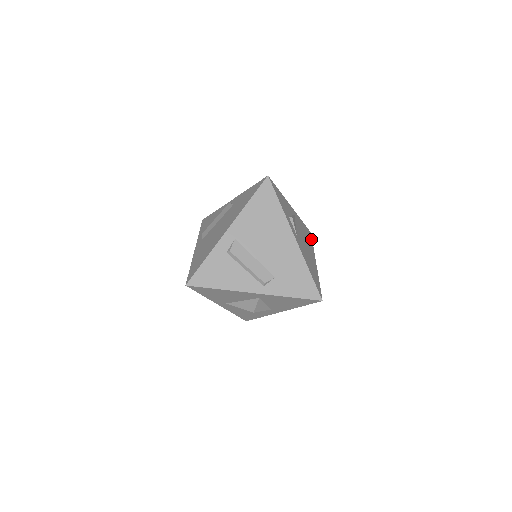
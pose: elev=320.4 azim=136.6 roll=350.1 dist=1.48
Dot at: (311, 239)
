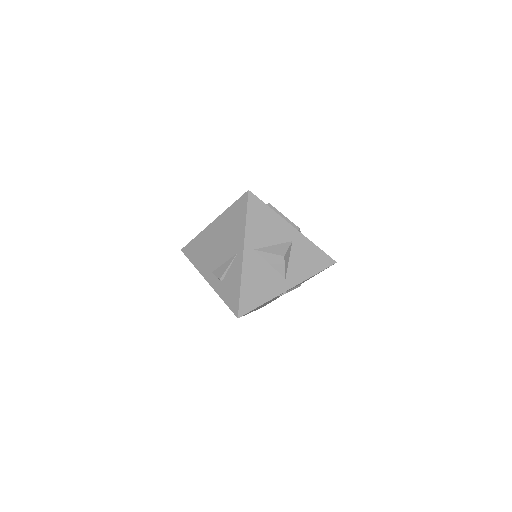
Dot at: occluded
